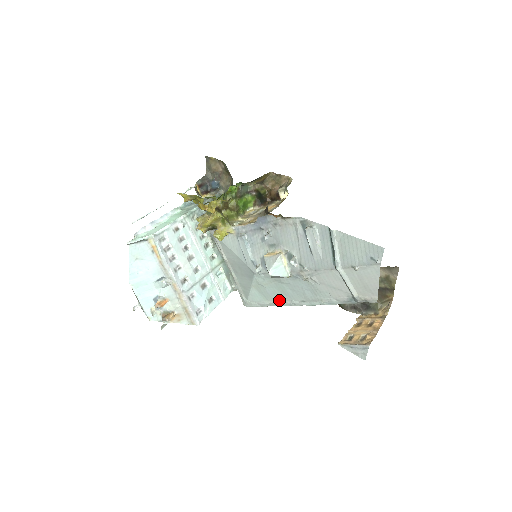
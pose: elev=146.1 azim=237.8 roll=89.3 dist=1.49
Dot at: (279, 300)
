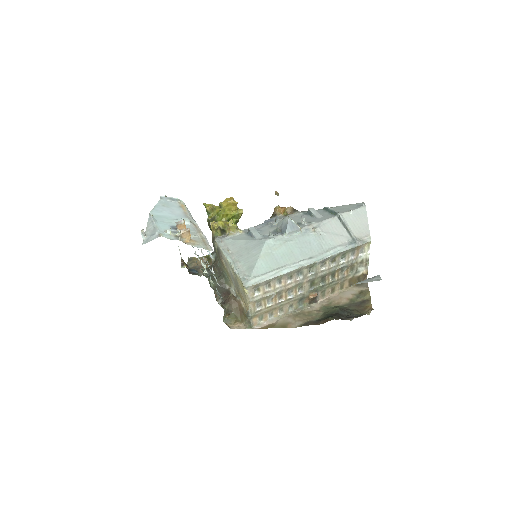
Dot at: (287, 264)
